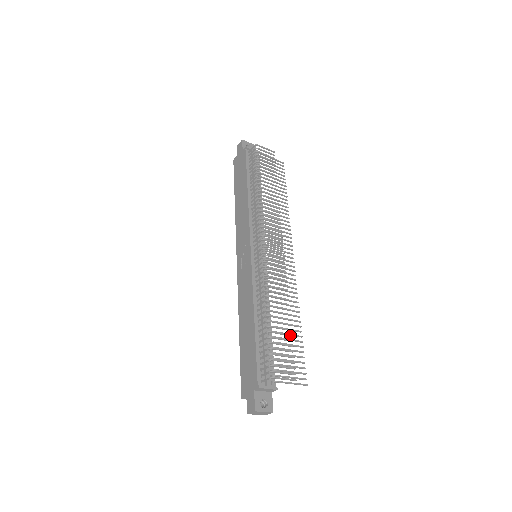
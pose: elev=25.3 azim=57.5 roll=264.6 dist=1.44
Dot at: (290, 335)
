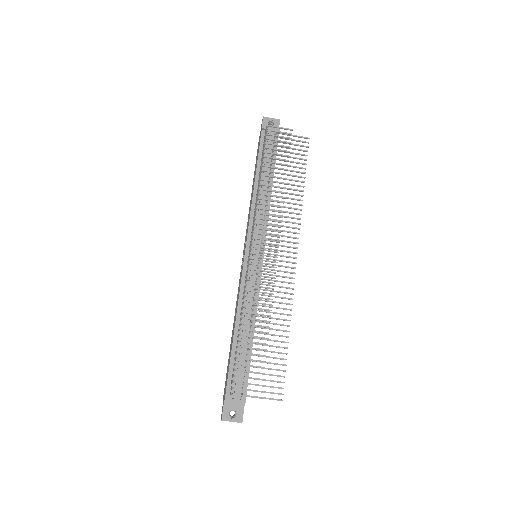
Dot at: (264, 350)
